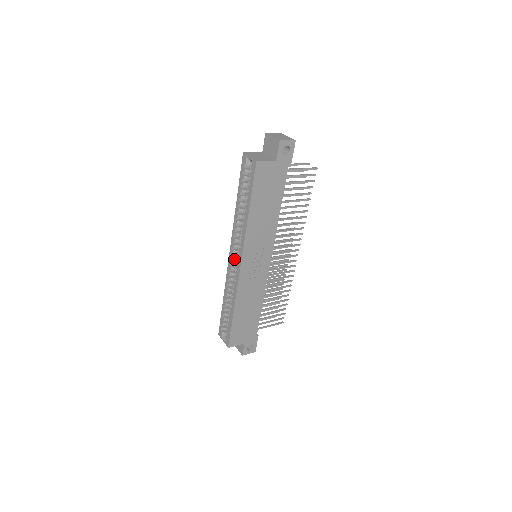
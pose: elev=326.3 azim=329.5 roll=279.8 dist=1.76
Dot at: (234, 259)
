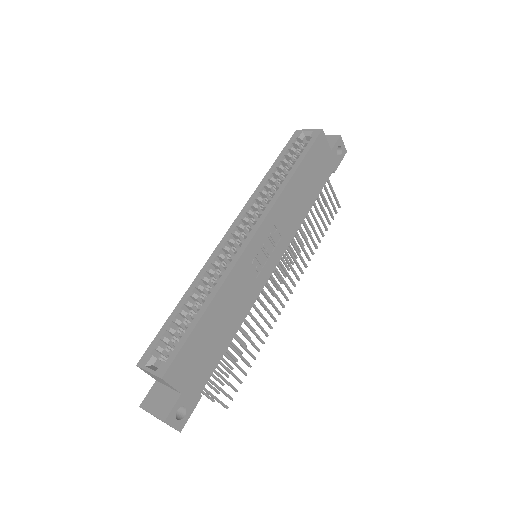
Dot at: occluded
